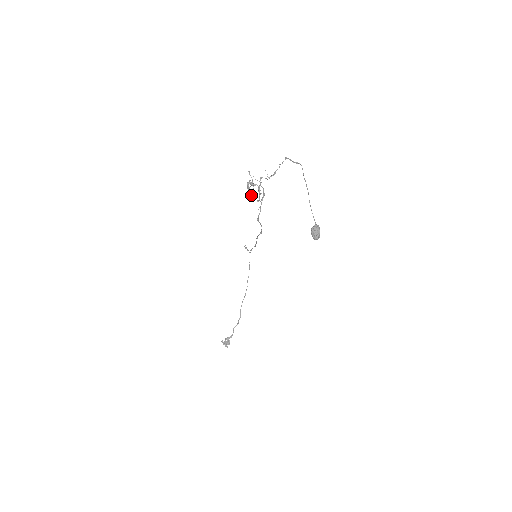
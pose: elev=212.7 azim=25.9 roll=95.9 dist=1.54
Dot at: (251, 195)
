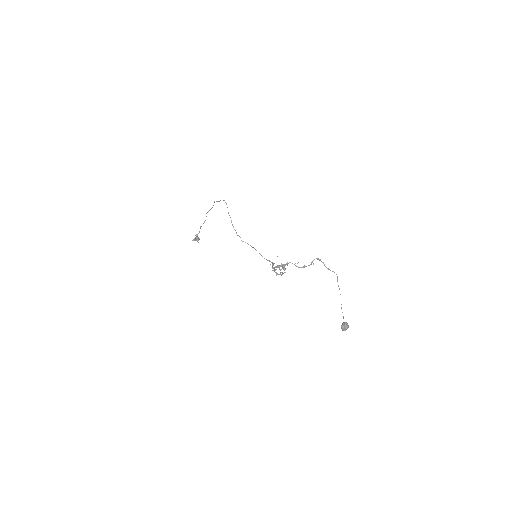
Dot at: occluded
